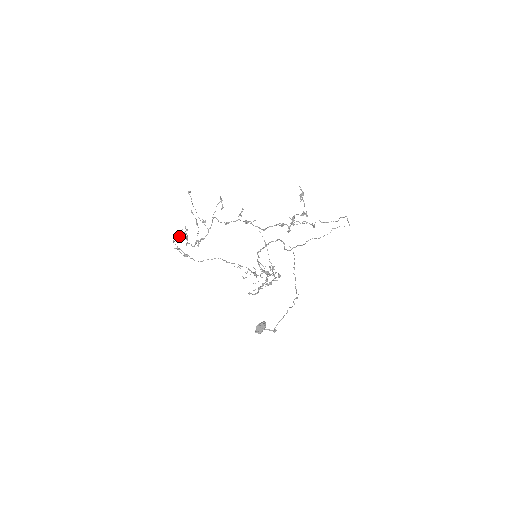
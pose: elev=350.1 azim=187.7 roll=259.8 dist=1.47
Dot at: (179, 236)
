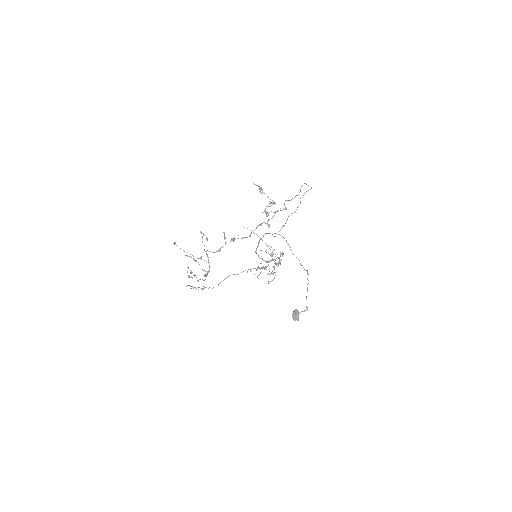
Dot at: (188, 277)
